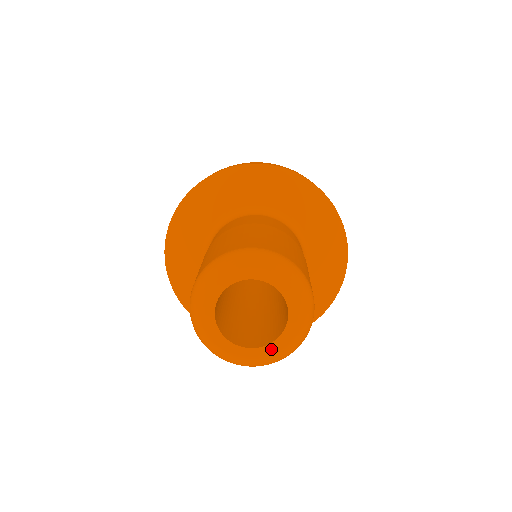
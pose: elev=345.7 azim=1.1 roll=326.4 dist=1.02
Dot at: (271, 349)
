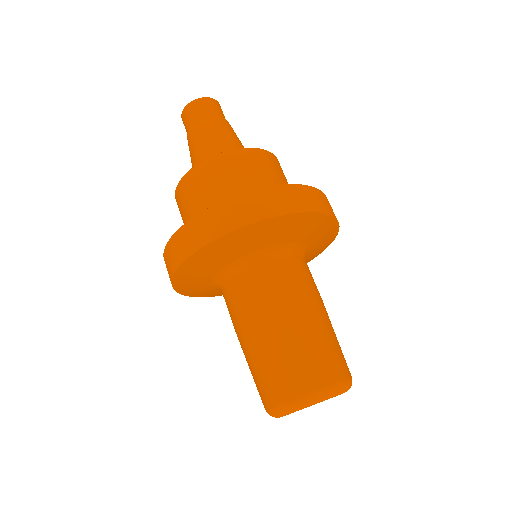
Dot at: occluded
